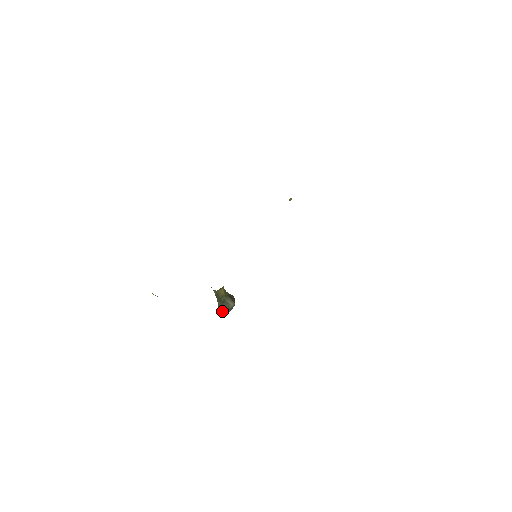
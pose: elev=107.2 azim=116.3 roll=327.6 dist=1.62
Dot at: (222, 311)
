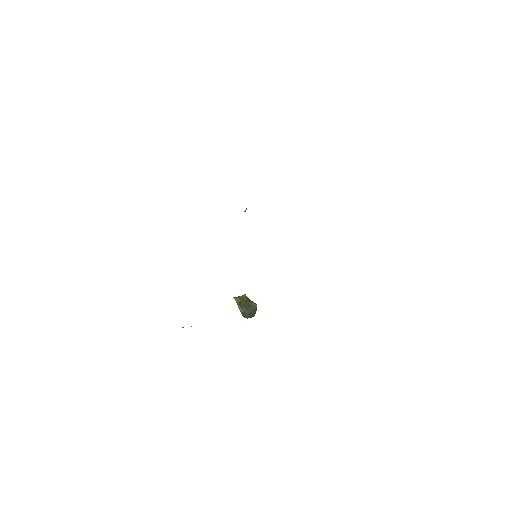
Dot at: (248, 317)
